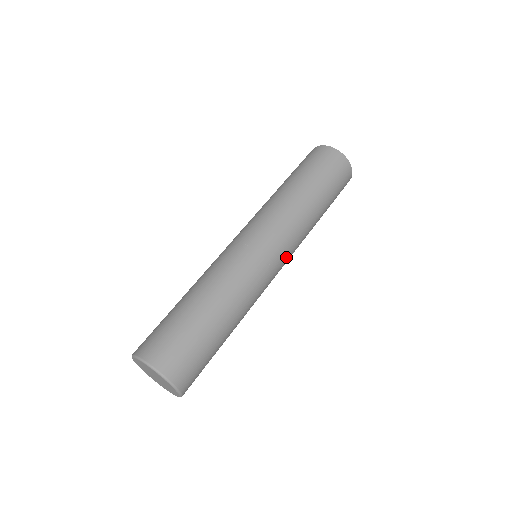
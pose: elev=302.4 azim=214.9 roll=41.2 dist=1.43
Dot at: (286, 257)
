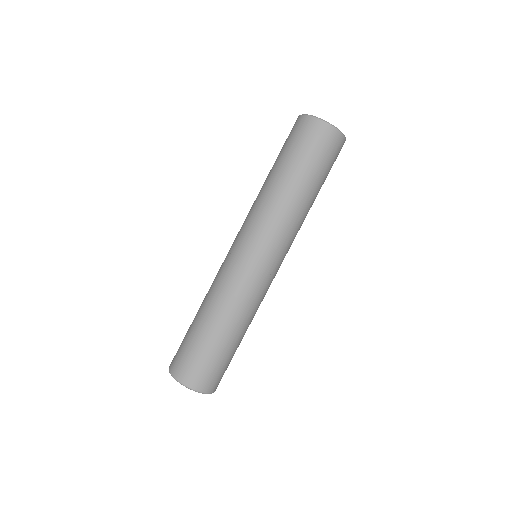
Dot at: (284, 256)
